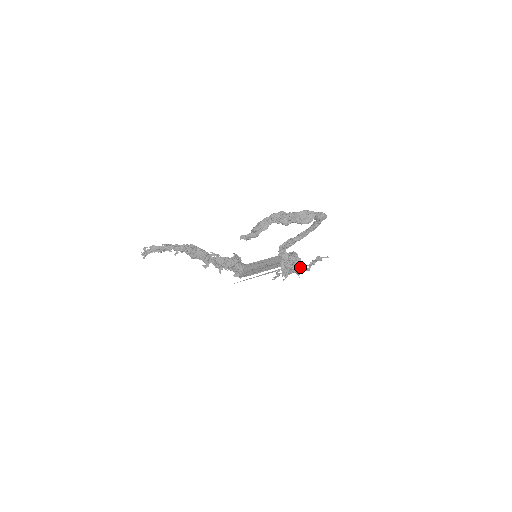
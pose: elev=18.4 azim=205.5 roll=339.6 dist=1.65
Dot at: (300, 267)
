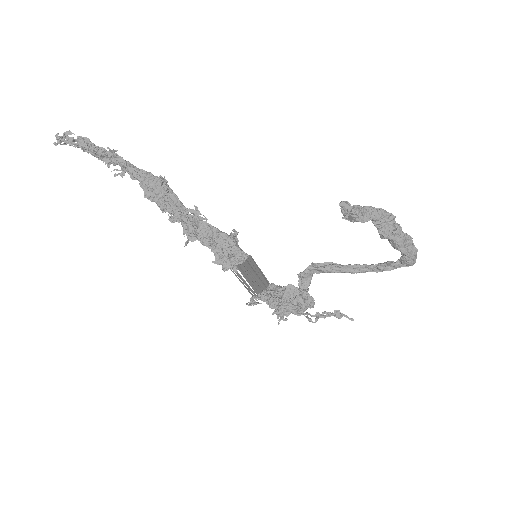
Dot at: occluded
